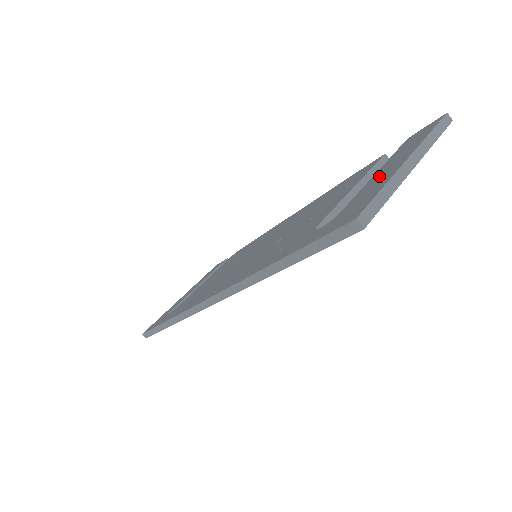
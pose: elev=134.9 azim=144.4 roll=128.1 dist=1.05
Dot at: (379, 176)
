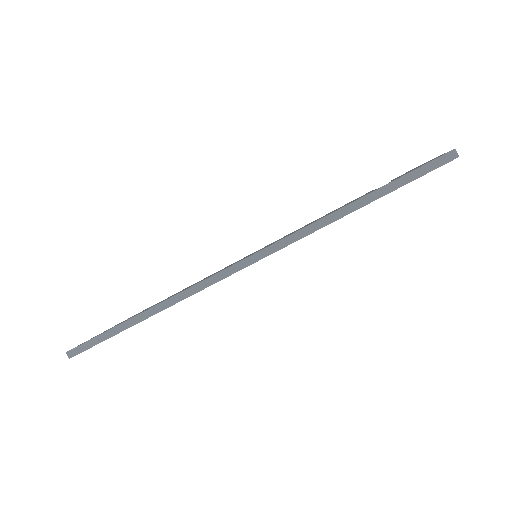
Dot at: occluded
